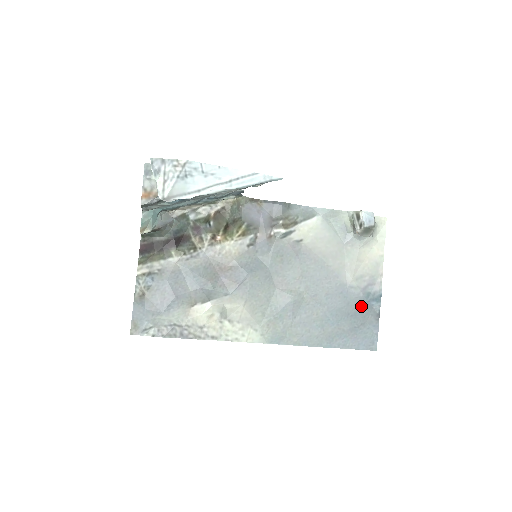
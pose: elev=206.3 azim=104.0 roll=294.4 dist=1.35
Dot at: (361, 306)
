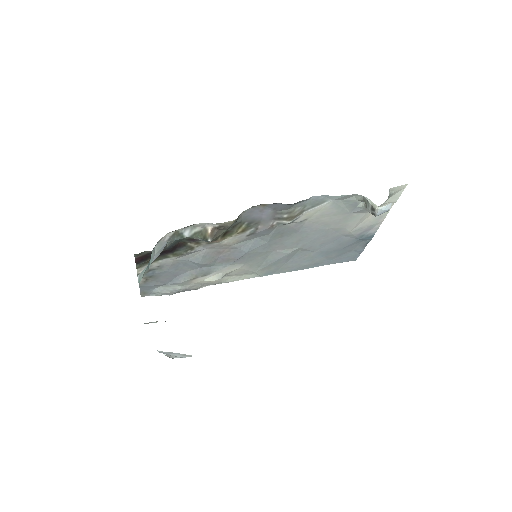
Dot at: (352, 243)
